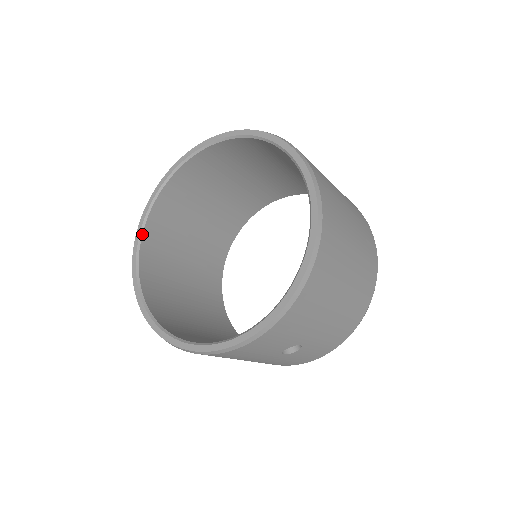
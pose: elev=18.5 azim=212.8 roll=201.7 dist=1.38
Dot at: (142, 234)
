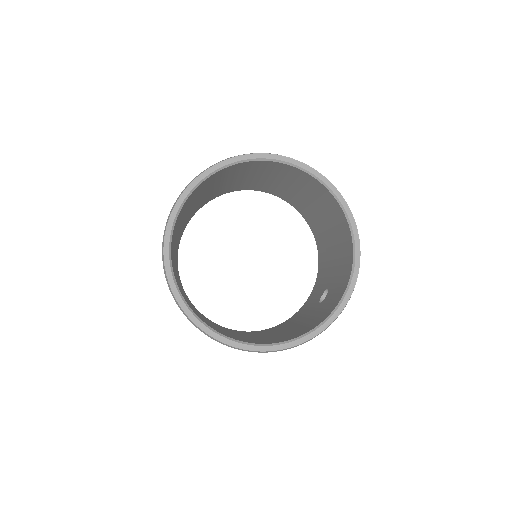
Dot at: (180, 291)
